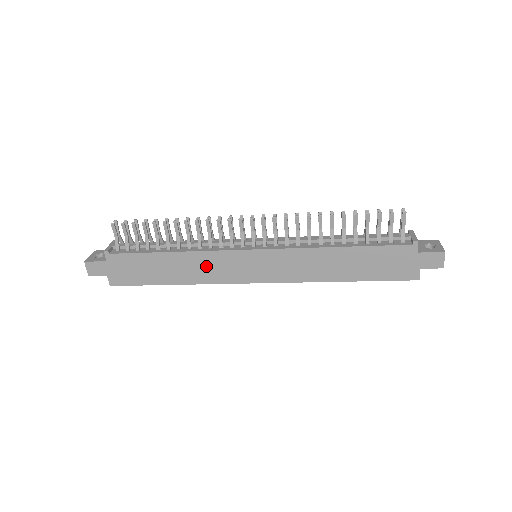
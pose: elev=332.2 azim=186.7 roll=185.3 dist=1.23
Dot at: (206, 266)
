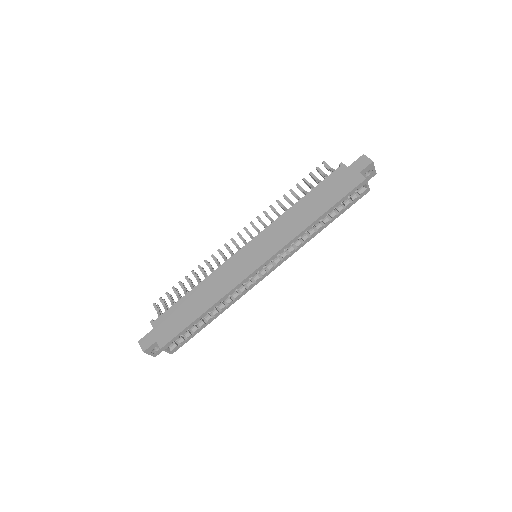
Dot at: (222, 279)
